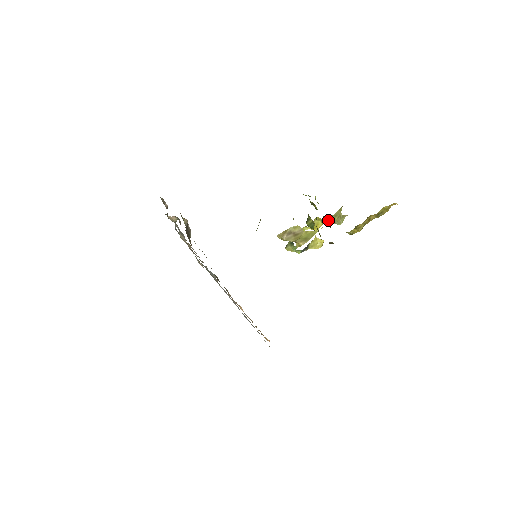
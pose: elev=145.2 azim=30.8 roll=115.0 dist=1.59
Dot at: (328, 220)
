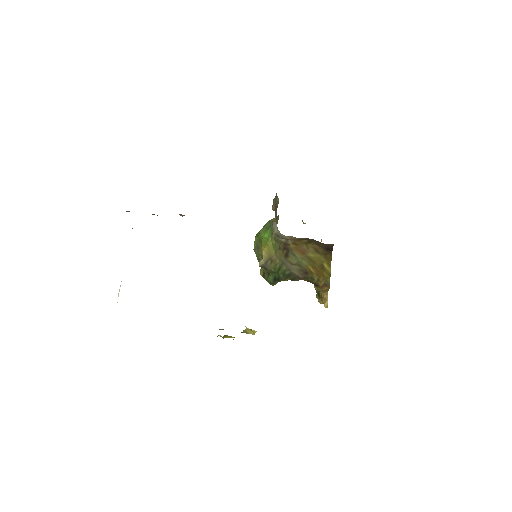
Dot at: occluded
